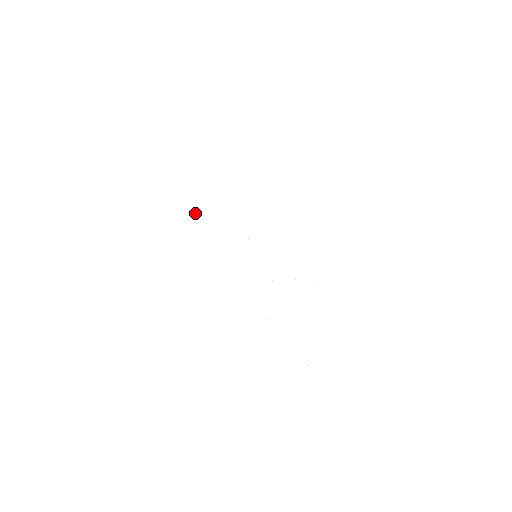
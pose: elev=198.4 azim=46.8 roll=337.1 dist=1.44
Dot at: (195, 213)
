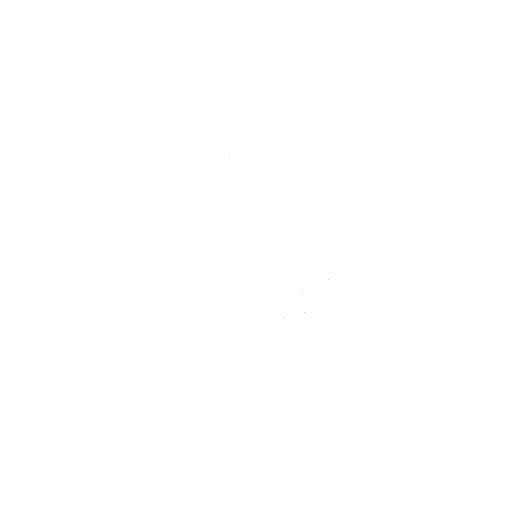
Dot at: occluded
